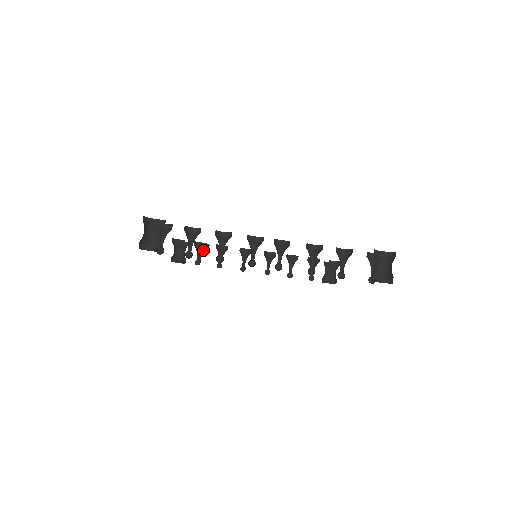
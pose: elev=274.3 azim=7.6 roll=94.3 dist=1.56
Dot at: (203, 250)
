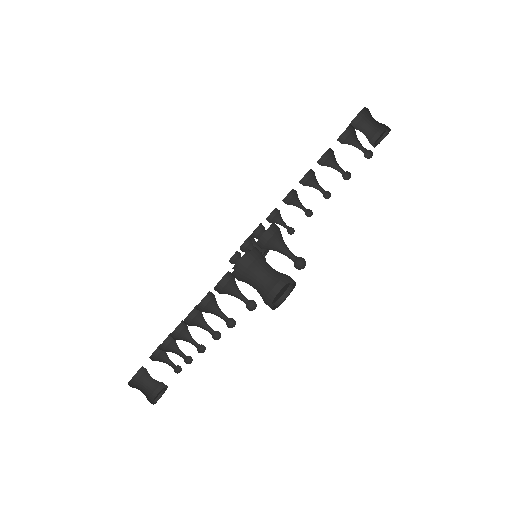
Dot at: occluded
